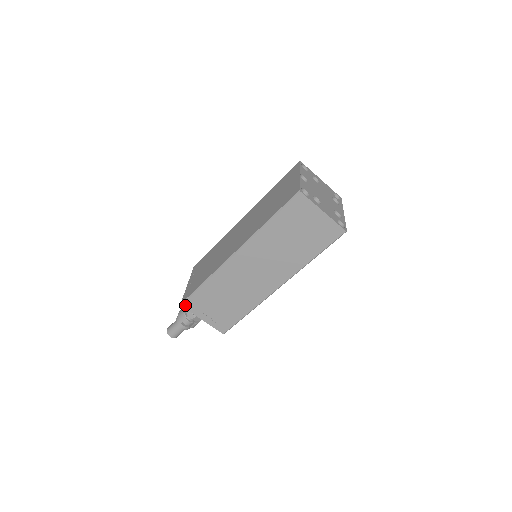
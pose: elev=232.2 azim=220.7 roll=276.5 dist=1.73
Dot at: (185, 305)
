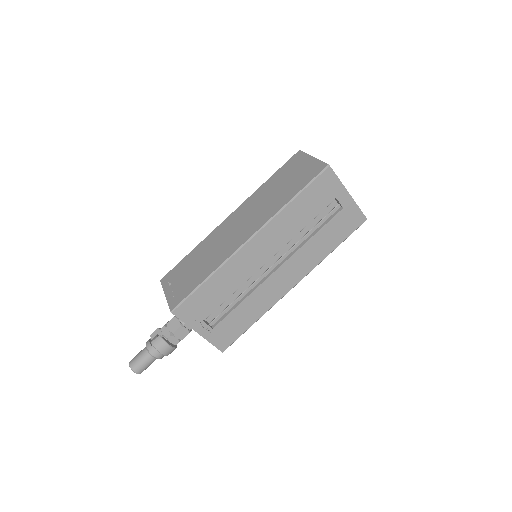
Dot at: (163, 279)
